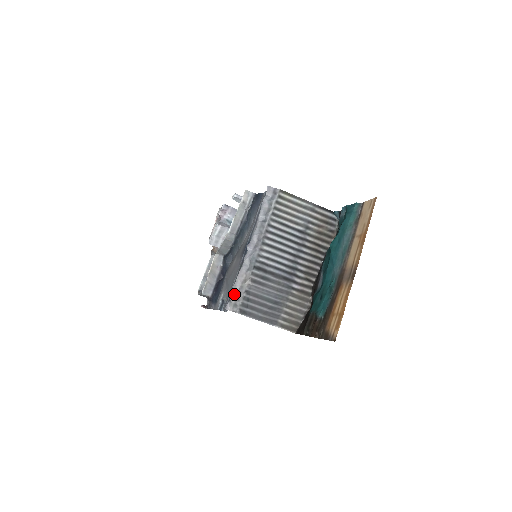
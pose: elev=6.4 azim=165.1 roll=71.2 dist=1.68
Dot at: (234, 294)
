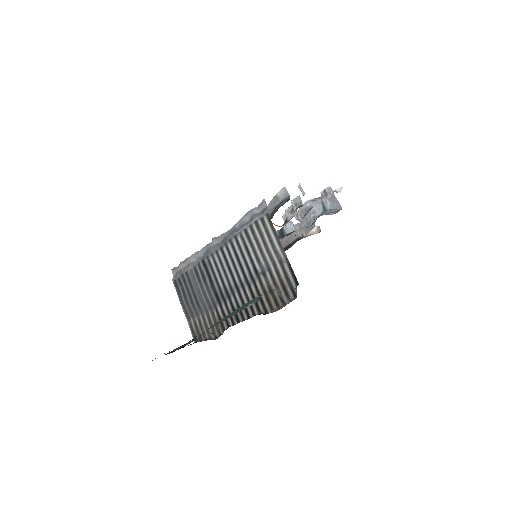
Dot at: (182, 265)
